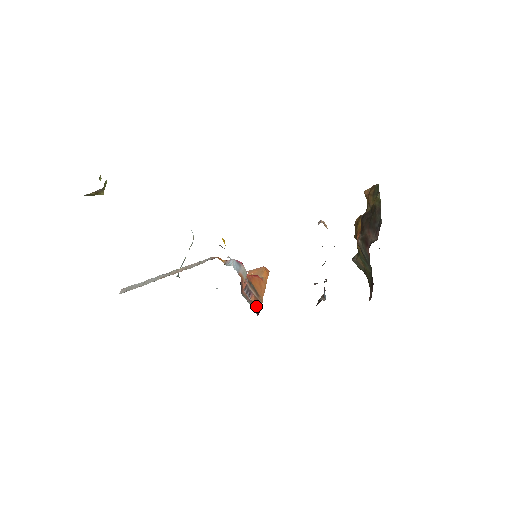
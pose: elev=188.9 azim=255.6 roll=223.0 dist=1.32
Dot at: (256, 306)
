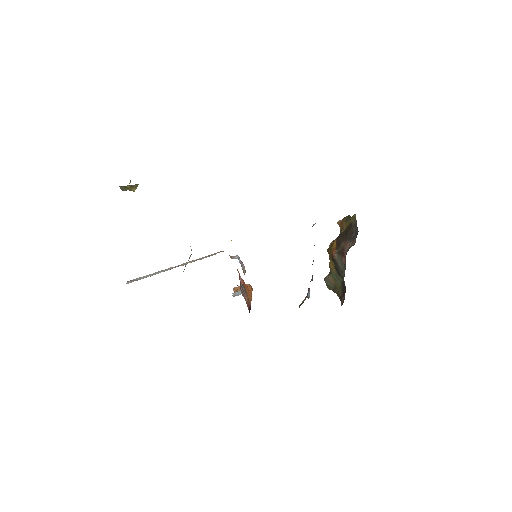
Dot at: (248, 305)
